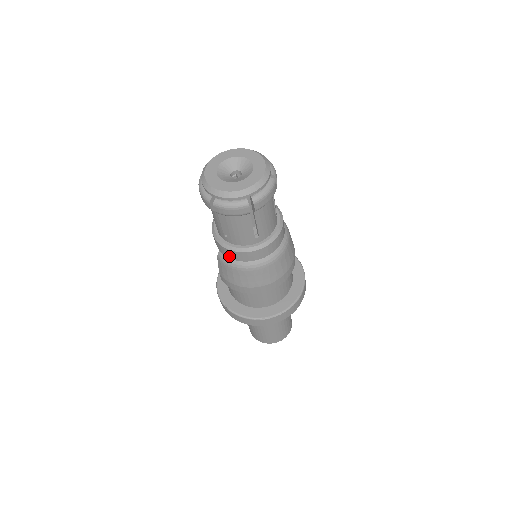
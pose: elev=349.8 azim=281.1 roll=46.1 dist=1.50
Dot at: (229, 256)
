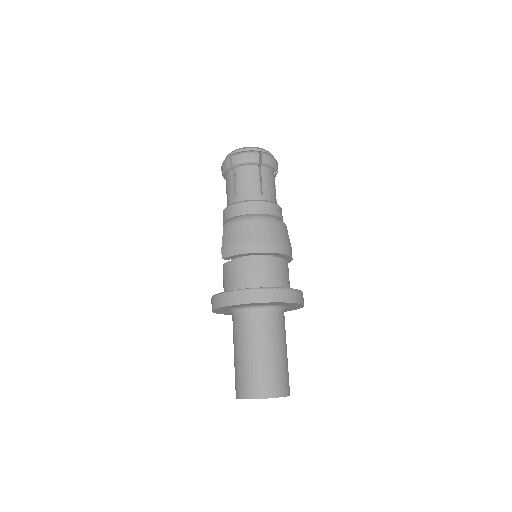
Dot at: (235, 213)
